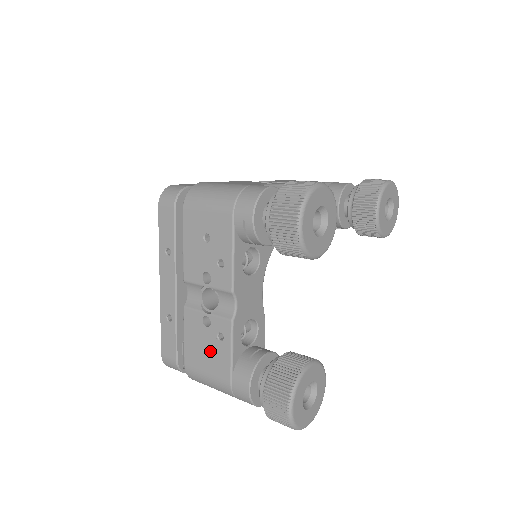
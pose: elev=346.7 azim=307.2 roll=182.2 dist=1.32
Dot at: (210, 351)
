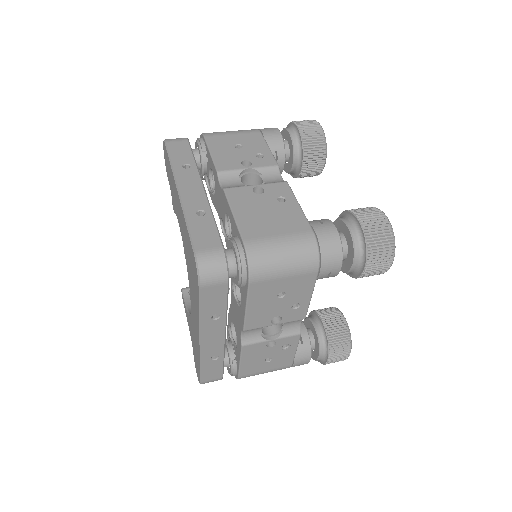
Dot at: (273, 358)
